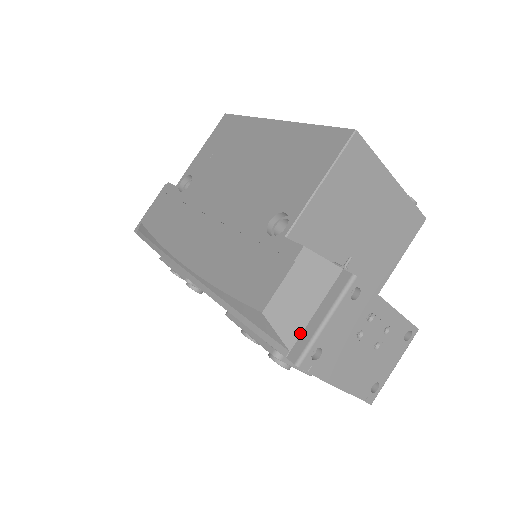
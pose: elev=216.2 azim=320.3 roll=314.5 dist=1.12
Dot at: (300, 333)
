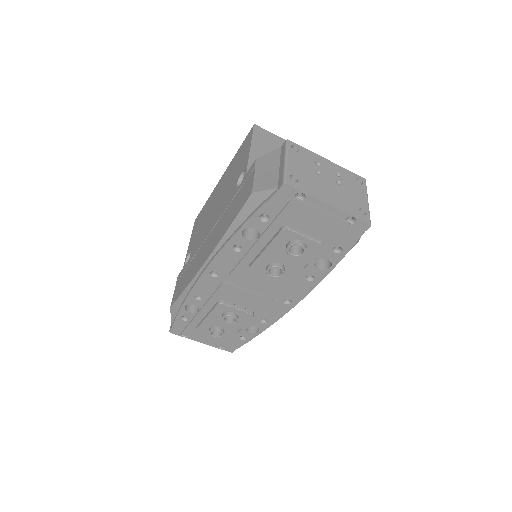
Dot at: (278, 179)
